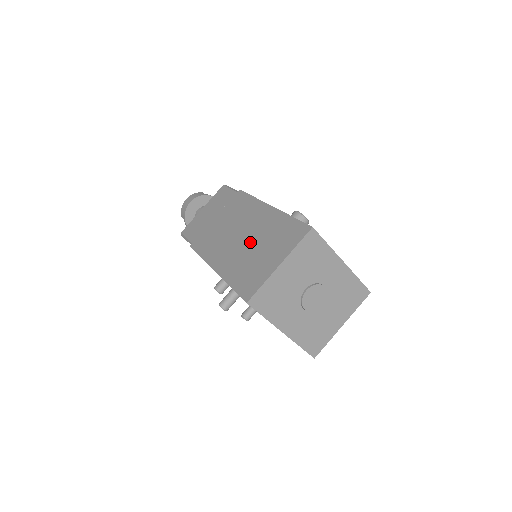
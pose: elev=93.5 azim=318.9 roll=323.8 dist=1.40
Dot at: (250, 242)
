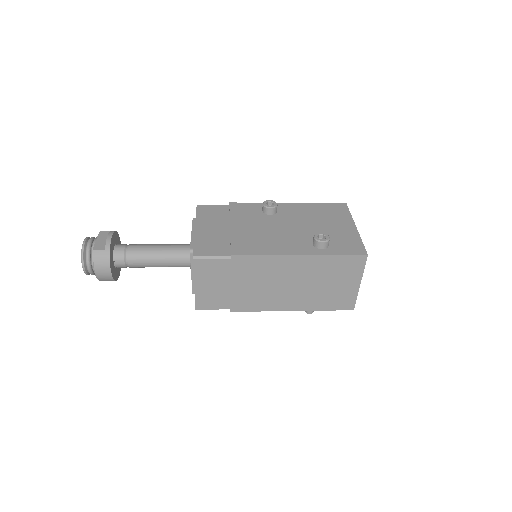
Dot at: (311, 284)
